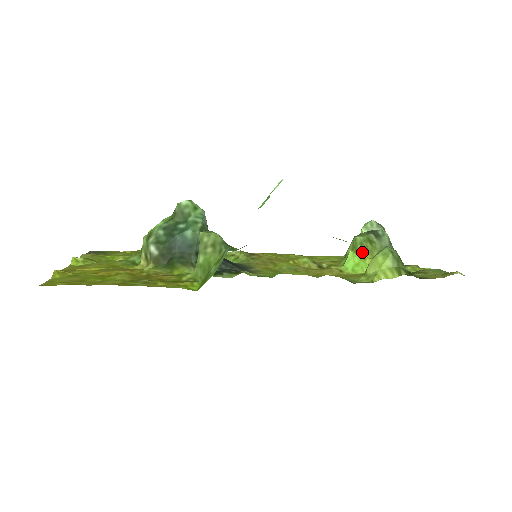
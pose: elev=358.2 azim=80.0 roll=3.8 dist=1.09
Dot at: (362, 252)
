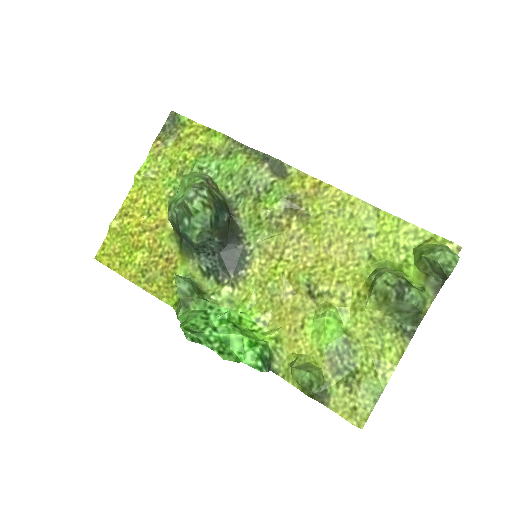
Dot at: (368, 300)
